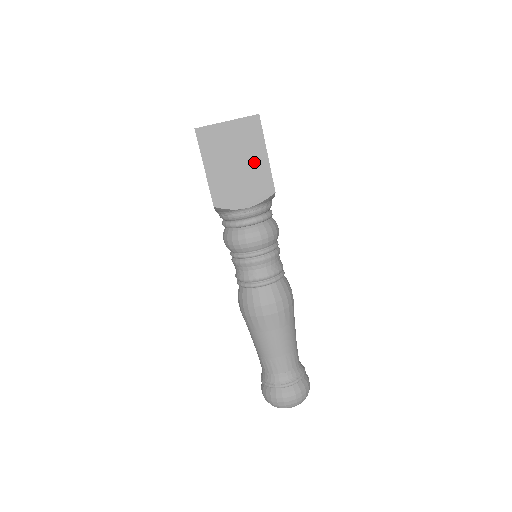
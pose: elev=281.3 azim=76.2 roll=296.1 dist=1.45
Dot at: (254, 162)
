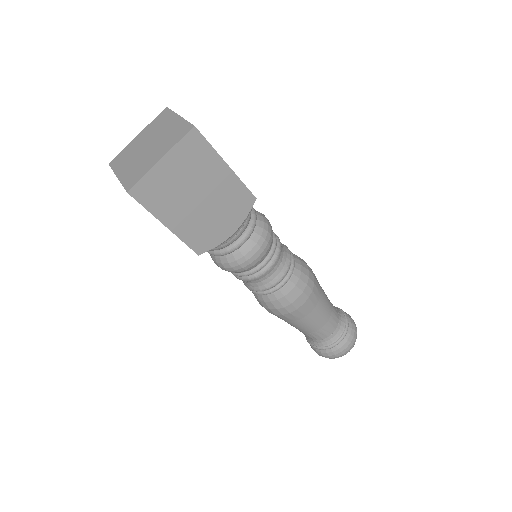
Dot at: (217, 183)
